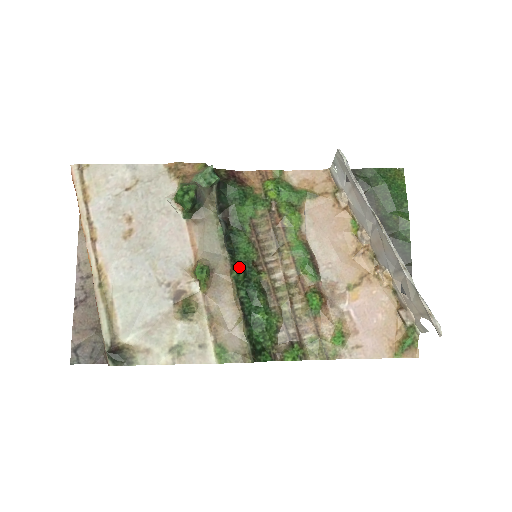
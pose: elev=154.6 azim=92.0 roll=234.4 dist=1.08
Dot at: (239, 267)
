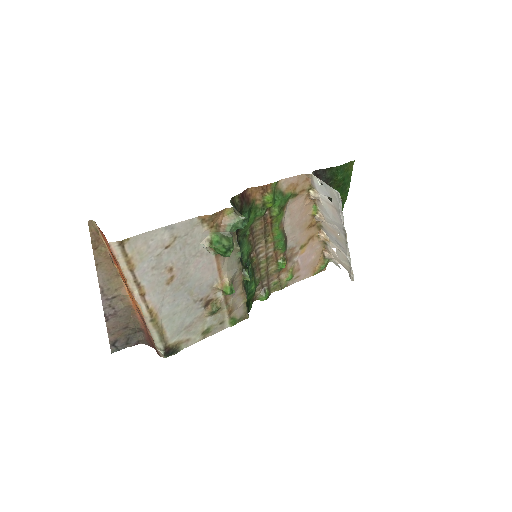
Dot at: occluded
